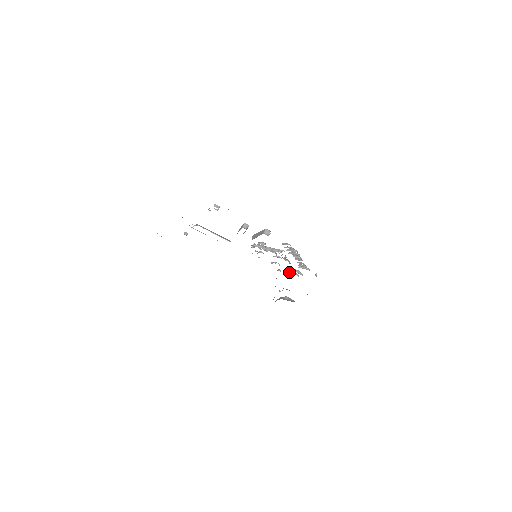
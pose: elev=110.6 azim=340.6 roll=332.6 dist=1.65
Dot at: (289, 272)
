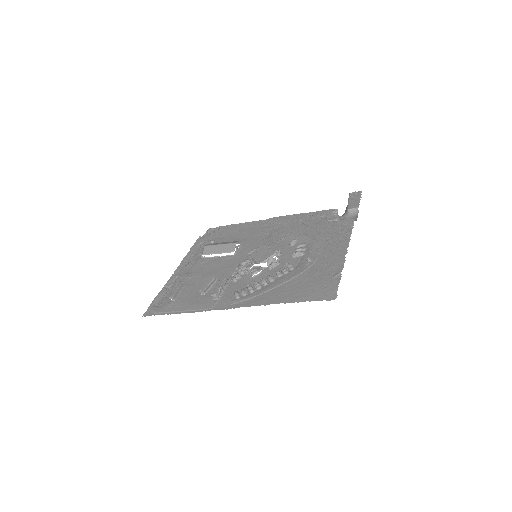
Dot at: (296, 248)
